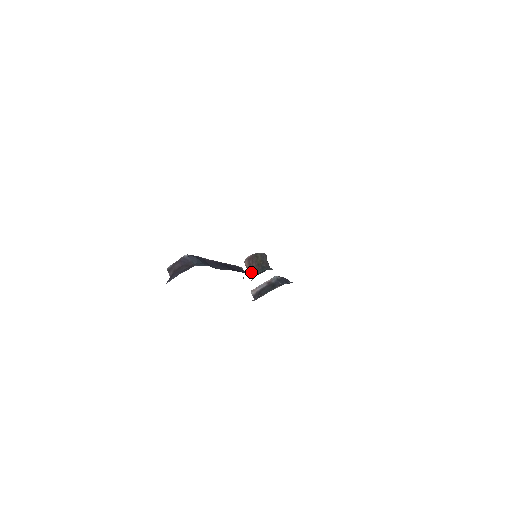
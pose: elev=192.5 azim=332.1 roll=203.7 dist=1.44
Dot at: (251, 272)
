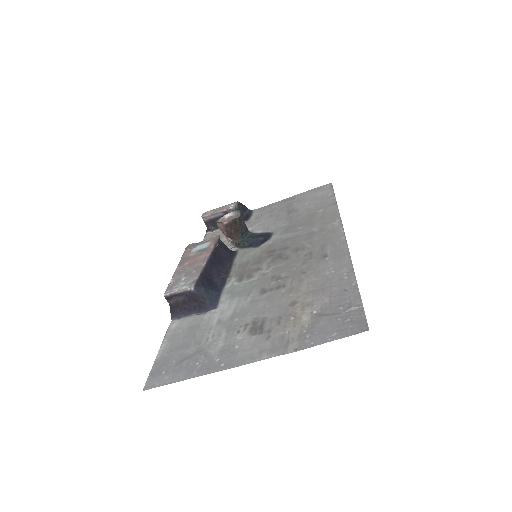
Dot at: (229, 239)
